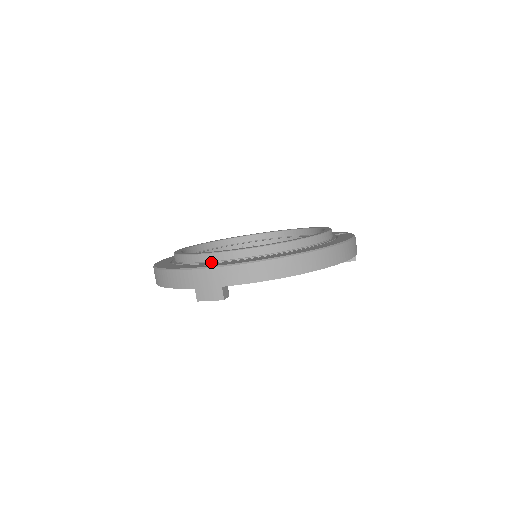
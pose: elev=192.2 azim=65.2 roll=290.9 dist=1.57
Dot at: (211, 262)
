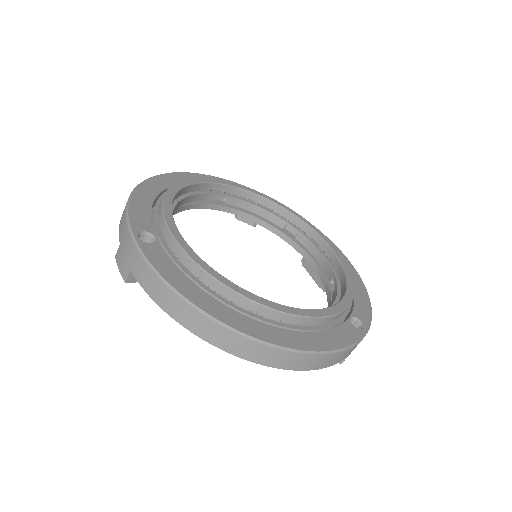
Dot at: (162, 232)
